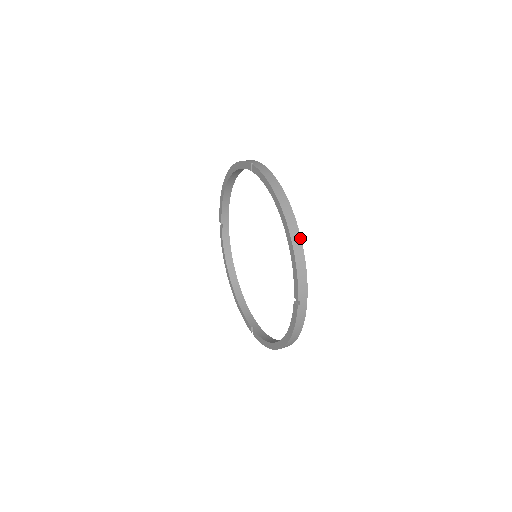
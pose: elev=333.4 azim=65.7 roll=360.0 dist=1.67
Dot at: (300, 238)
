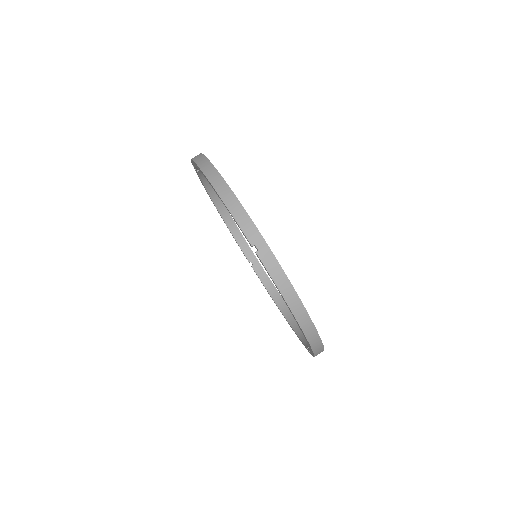
Dot at: (321, 342)
